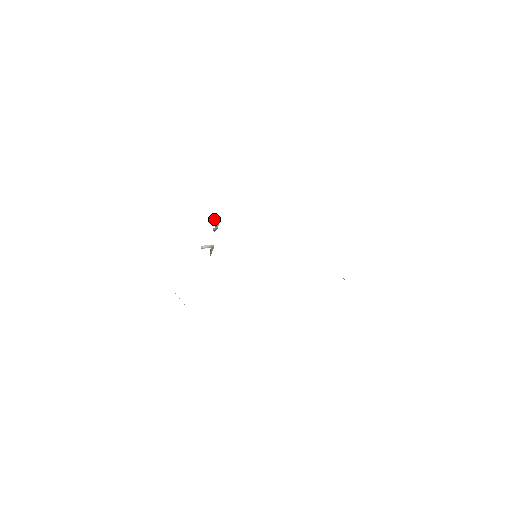
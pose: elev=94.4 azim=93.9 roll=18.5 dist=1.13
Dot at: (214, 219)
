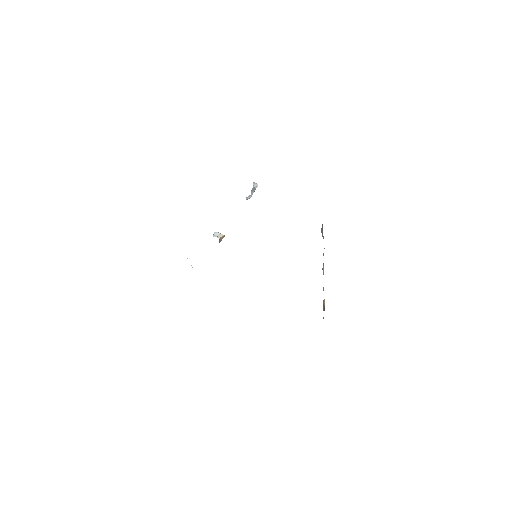
Dot at: (254, 182)
